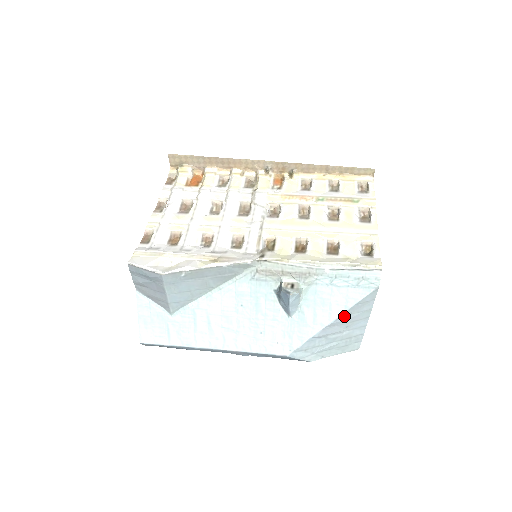
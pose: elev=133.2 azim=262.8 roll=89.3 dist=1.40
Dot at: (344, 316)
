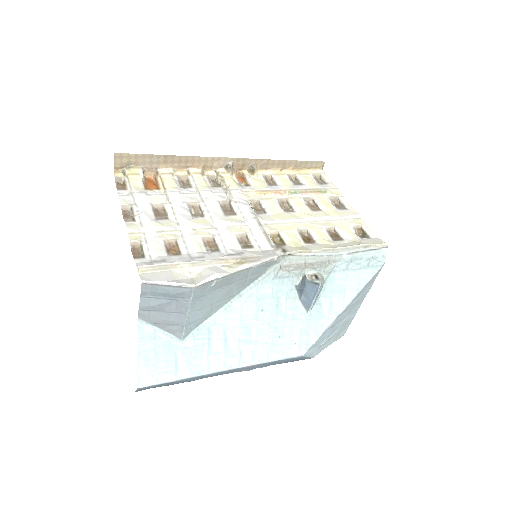
Dot at: (354, 300)
